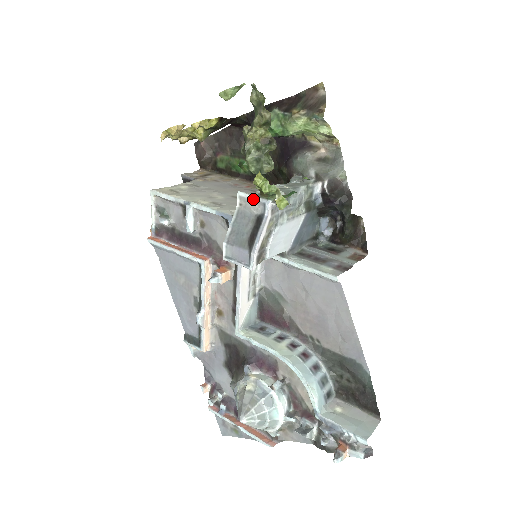
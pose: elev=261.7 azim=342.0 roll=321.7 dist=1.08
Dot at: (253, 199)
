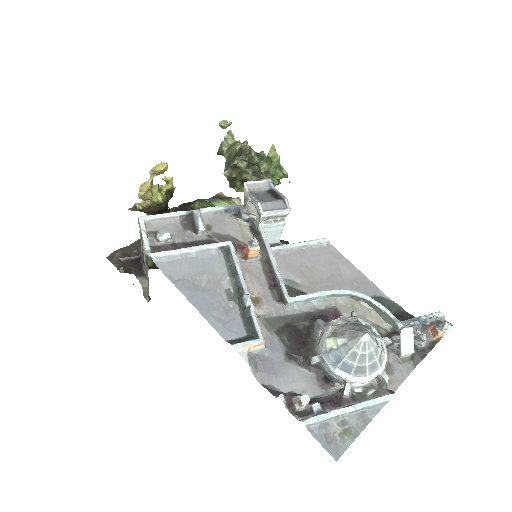
Dot at: (259, 182)
